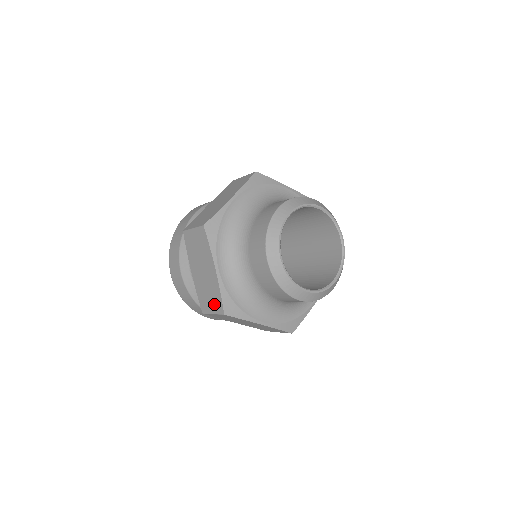
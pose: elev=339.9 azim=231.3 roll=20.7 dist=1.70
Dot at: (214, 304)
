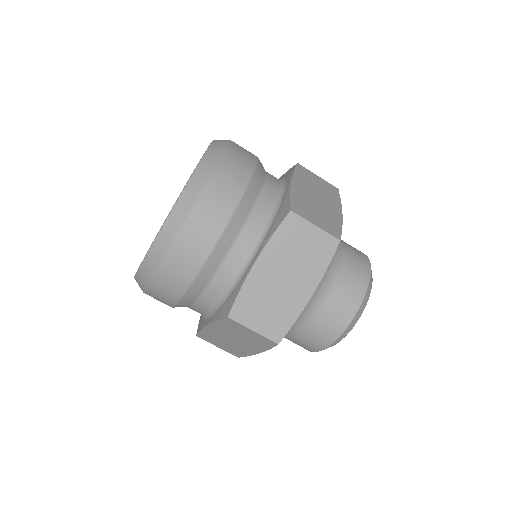
Dot at: (228, 349)
